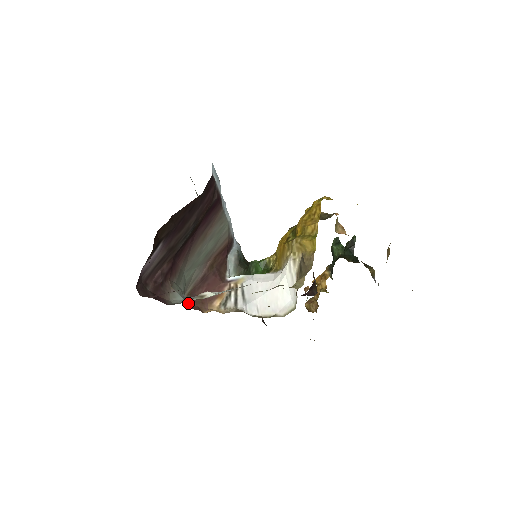
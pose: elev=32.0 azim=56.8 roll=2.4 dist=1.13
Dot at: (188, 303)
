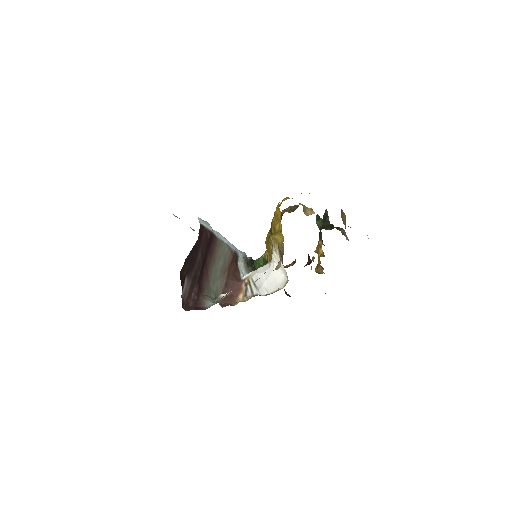
Dot at: (222, 304)
